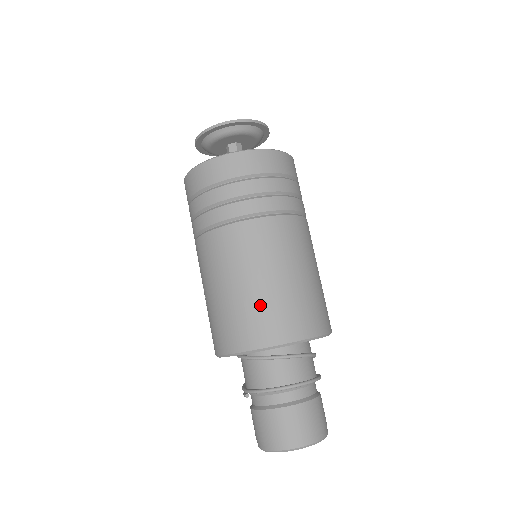
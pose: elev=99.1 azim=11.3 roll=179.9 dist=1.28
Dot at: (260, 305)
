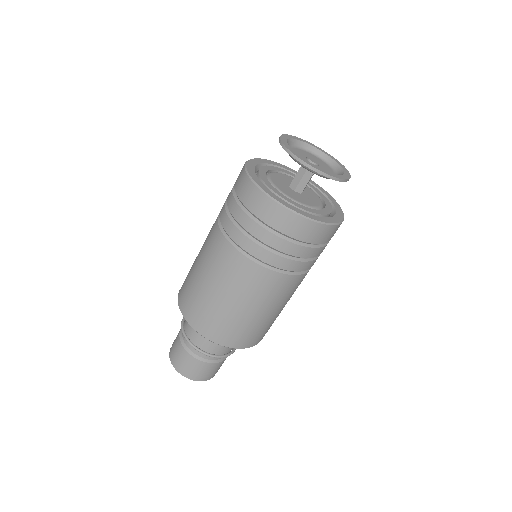
Dot at: (200, 299)
